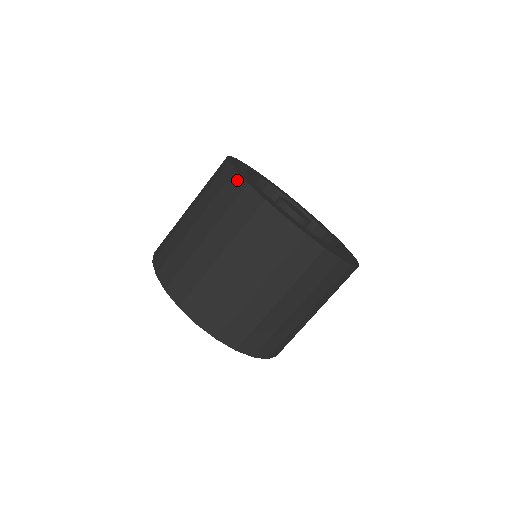
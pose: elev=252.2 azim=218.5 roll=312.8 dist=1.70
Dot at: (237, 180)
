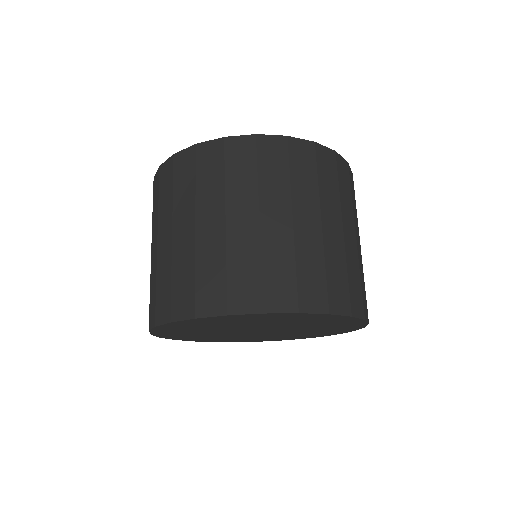
Dot at: (164, 167)
